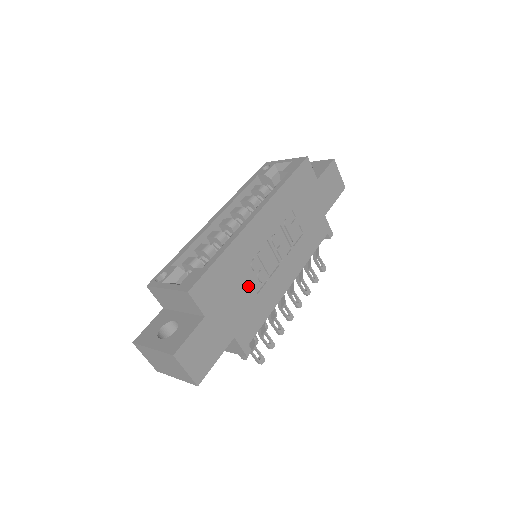
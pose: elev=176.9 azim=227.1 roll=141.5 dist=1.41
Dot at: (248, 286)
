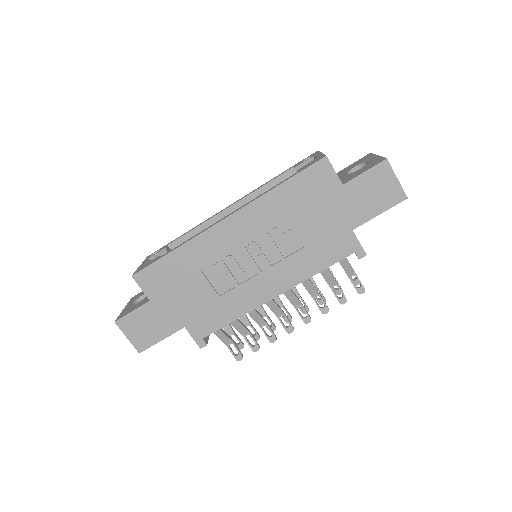
Dot at: (207, 286)
